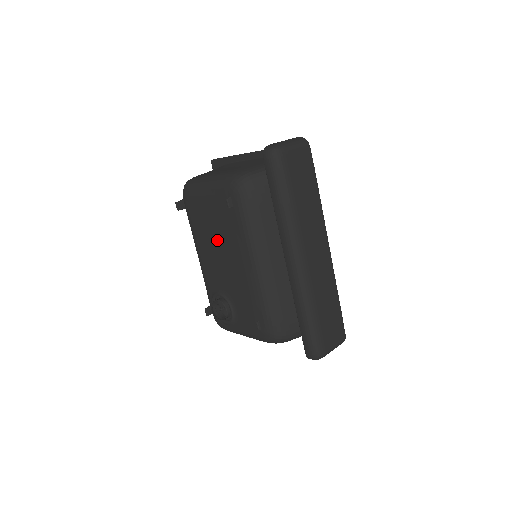
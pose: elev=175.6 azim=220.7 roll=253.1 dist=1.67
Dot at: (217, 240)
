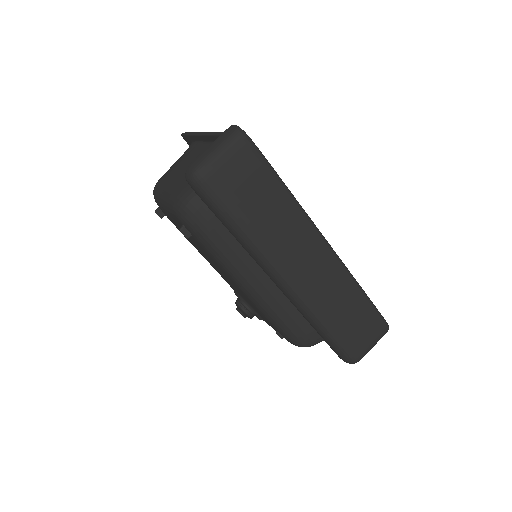
Dot at: (204, 254)
